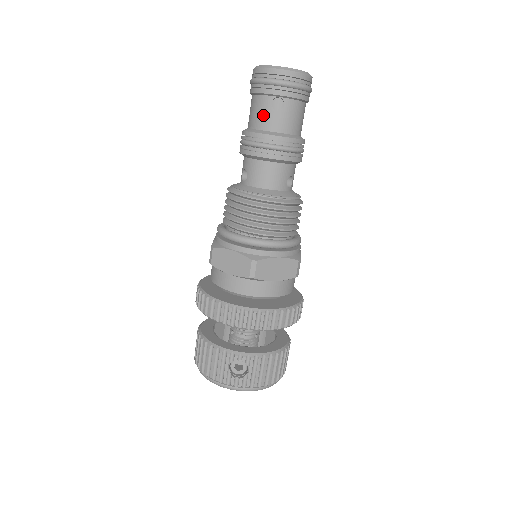
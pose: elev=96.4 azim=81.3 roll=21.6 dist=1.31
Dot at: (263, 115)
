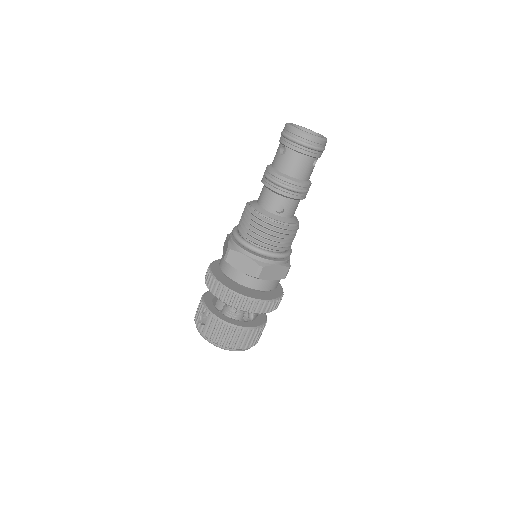
Dot at: (275, 156)
